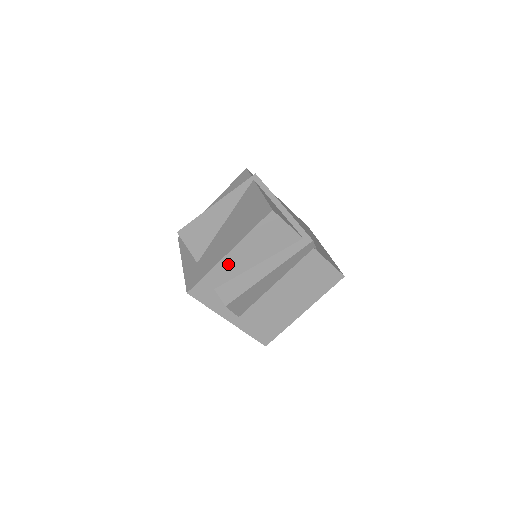
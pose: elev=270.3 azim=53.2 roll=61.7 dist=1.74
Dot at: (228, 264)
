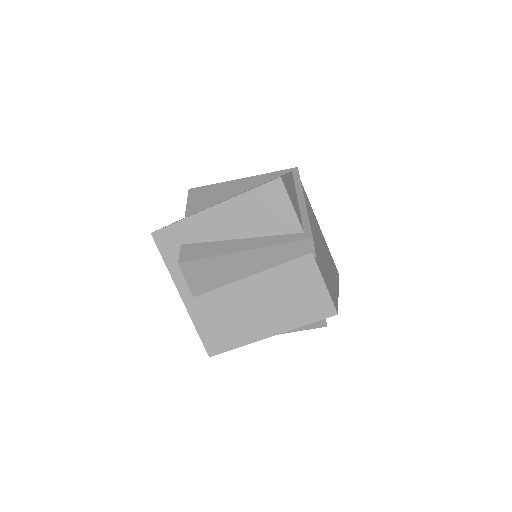
Dot at: (207, 221)
